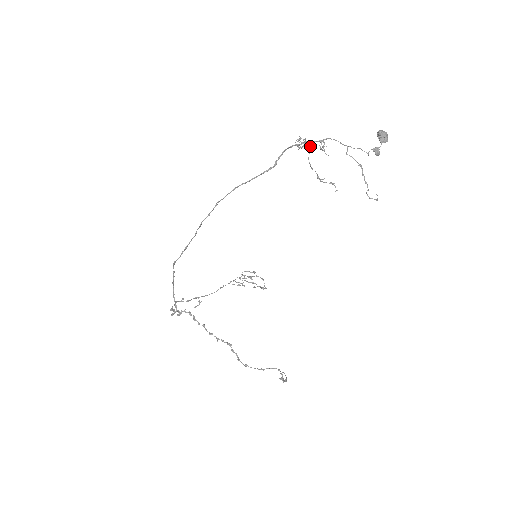
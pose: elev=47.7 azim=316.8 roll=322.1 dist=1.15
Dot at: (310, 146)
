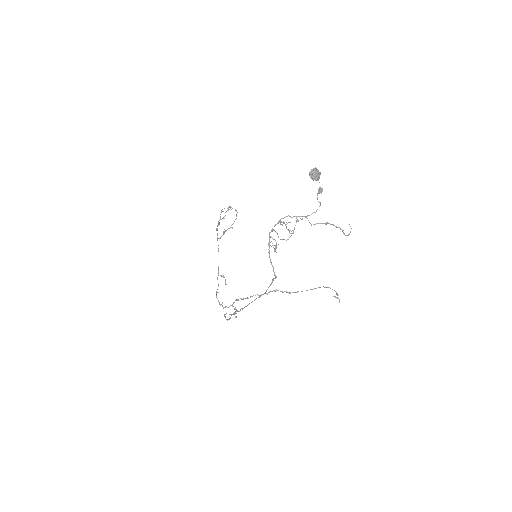
Dot at: occluded
